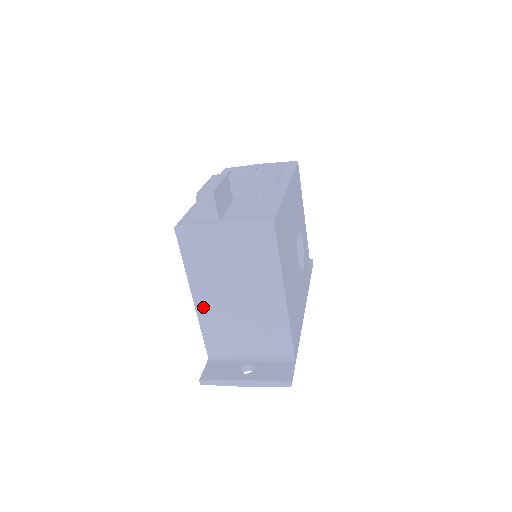
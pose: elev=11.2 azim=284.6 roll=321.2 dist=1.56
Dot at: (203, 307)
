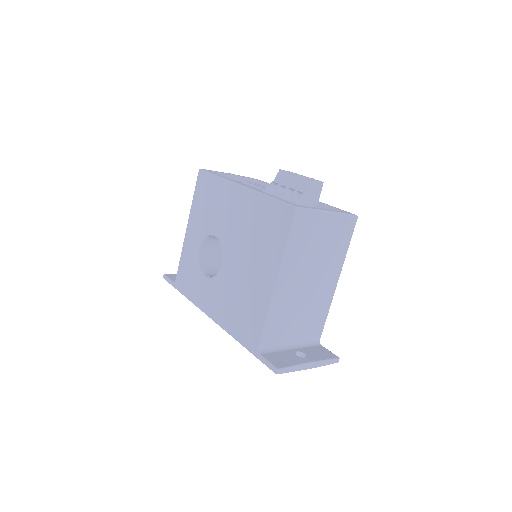
Dot at: (281, 293)
